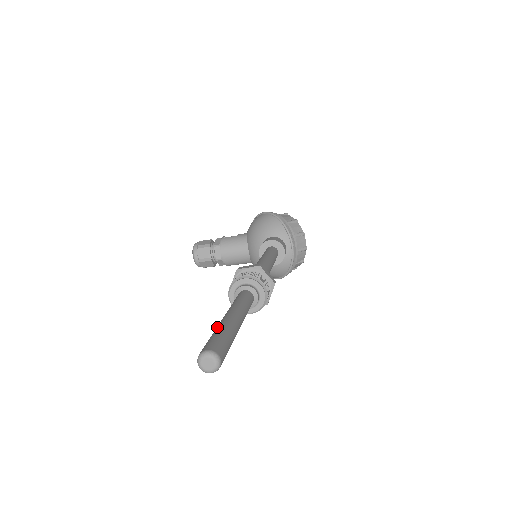
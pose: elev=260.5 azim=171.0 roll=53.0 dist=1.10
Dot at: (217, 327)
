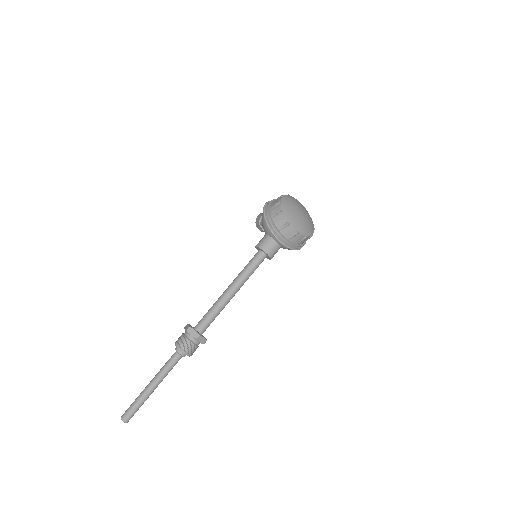
Dot at: (139, 395)
